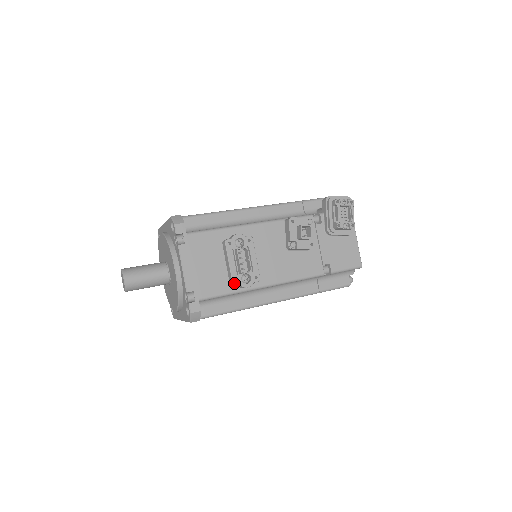
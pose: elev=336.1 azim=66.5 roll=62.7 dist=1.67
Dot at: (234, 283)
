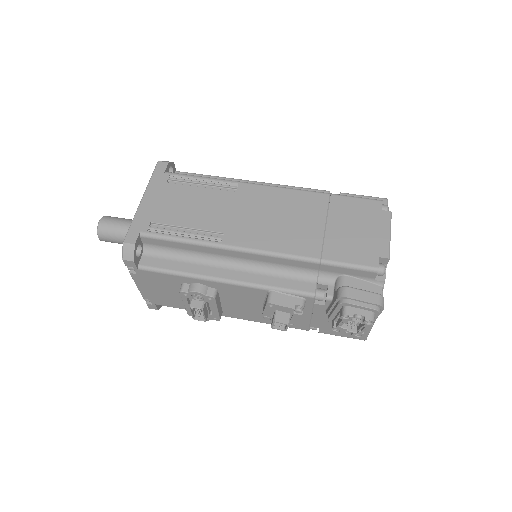
Dot at: (189, 314)
